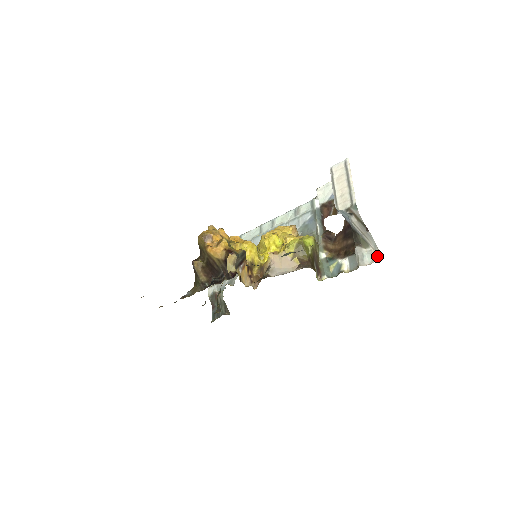
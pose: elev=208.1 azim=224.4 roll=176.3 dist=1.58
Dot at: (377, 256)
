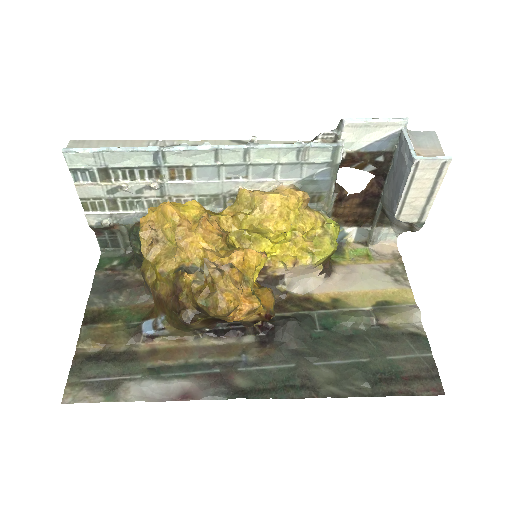
Dot at: (393, 237)
